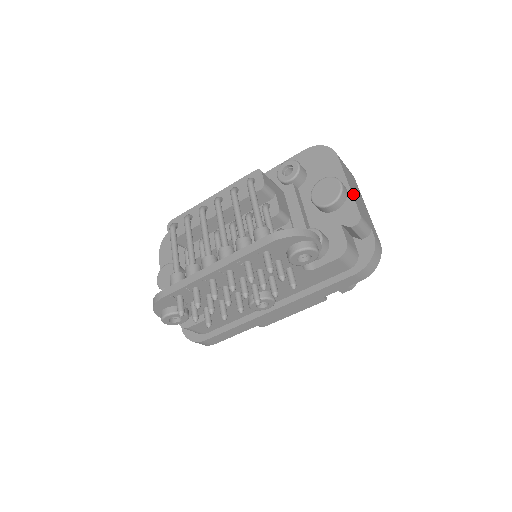
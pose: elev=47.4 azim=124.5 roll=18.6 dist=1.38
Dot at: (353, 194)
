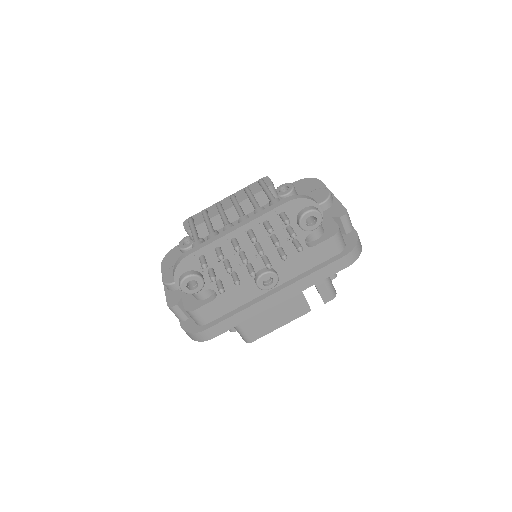
Dot at: occluded
